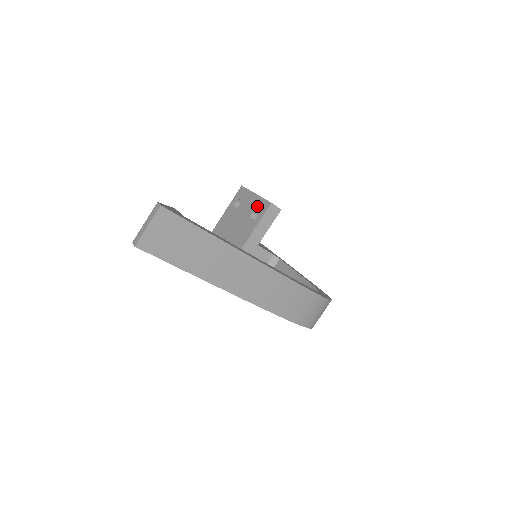
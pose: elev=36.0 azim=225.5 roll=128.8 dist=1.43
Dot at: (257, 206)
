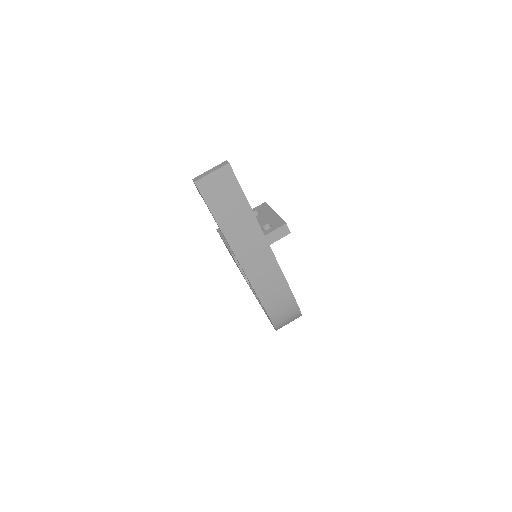
Dot at: (273, 221)
